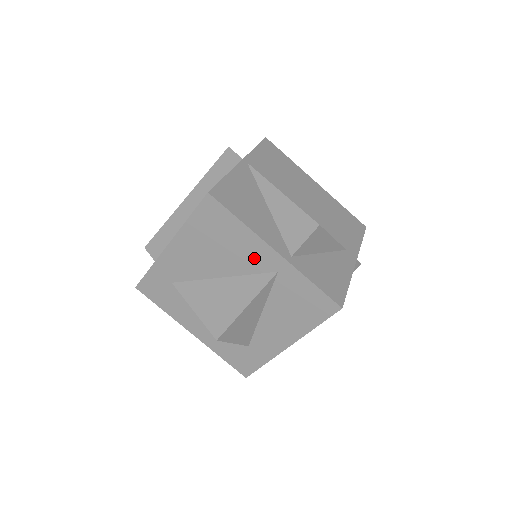
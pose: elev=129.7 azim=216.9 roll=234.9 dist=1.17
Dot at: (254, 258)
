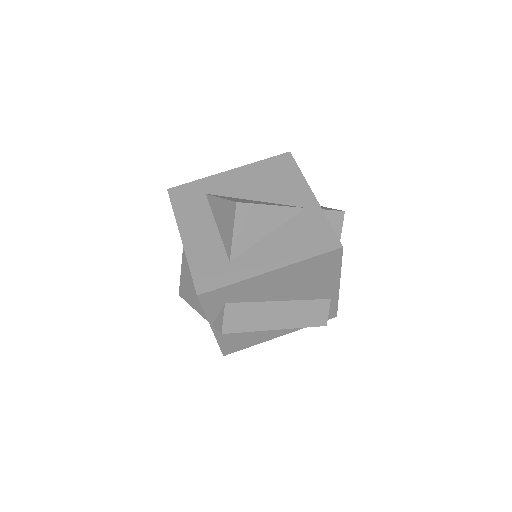
Dot at: (293, 195)
